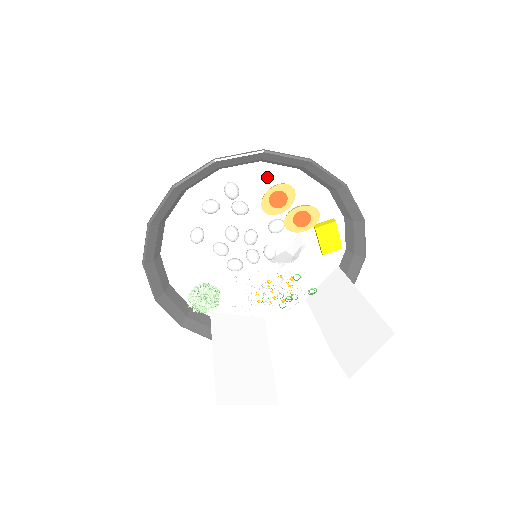
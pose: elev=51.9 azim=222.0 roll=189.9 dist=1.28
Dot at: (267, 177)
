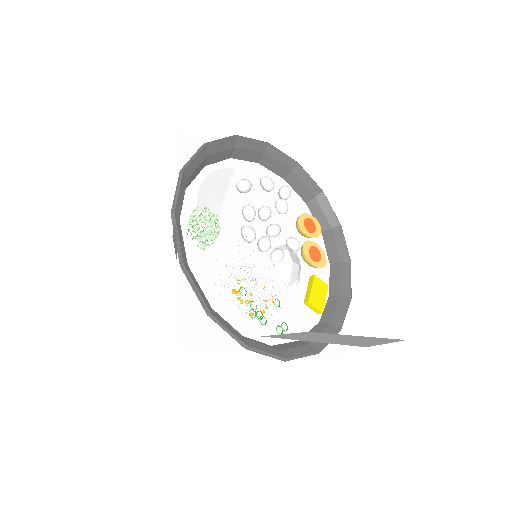
Dot at: occluded
